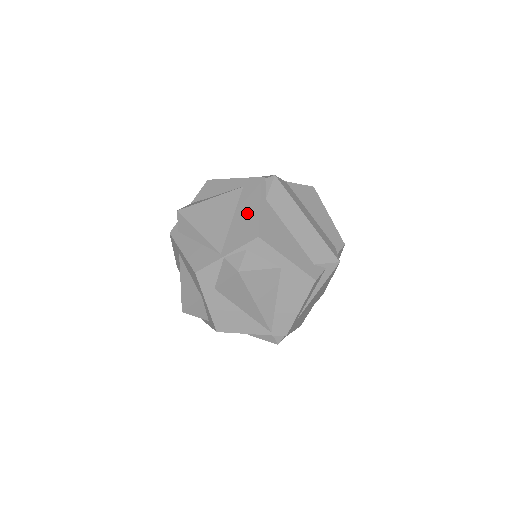
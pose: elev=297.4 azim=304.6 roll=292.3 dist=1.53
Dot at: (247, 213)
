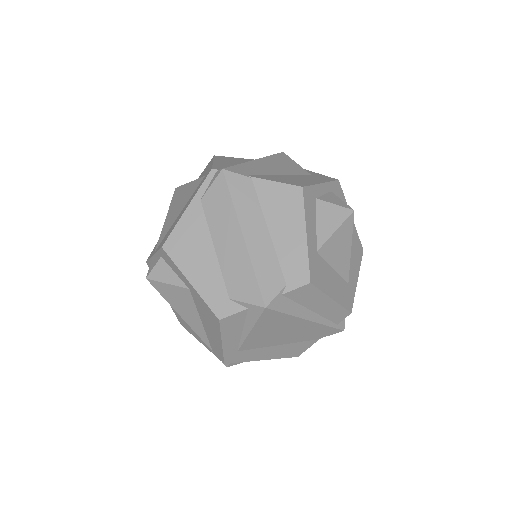
Dot at: (182, 212)
